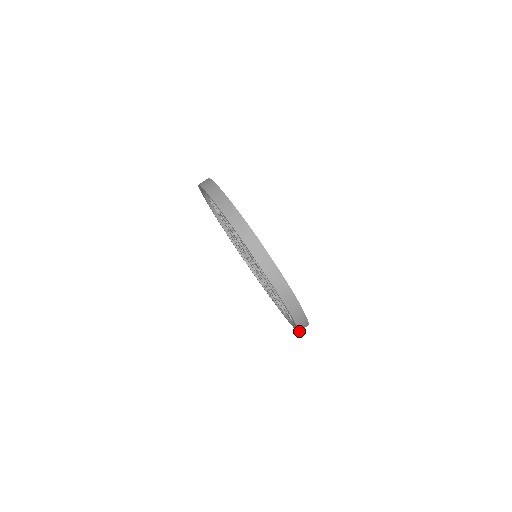
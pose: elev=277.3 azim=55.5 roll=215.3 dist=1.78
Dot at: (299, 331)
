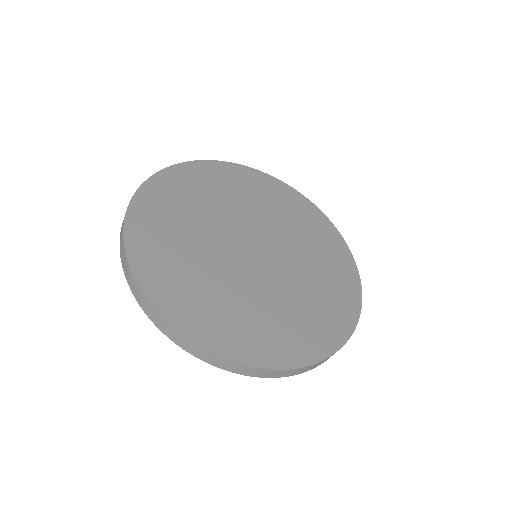
Dot at: occluded
